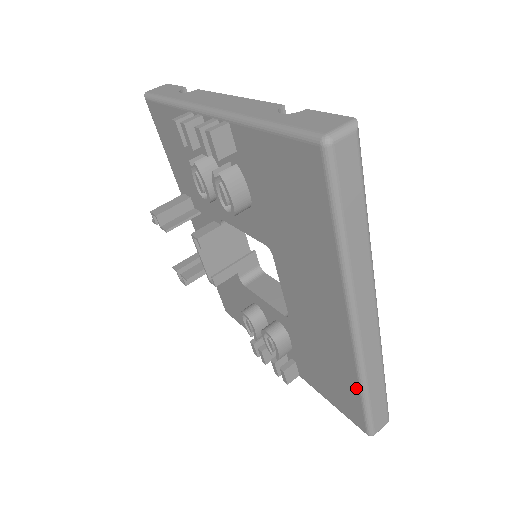
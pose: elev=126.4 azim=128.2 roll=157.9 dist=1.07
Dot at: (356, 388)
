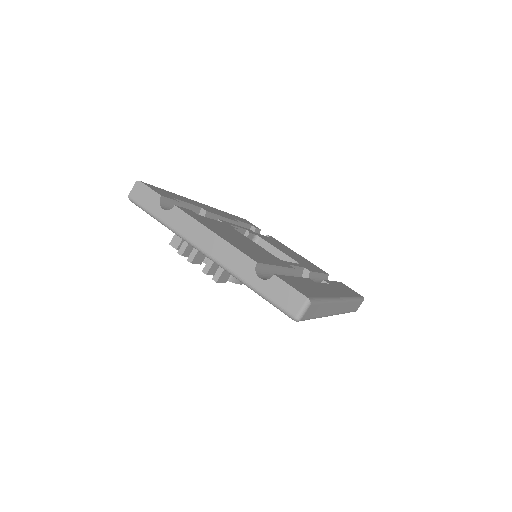
Dot at: occluded
